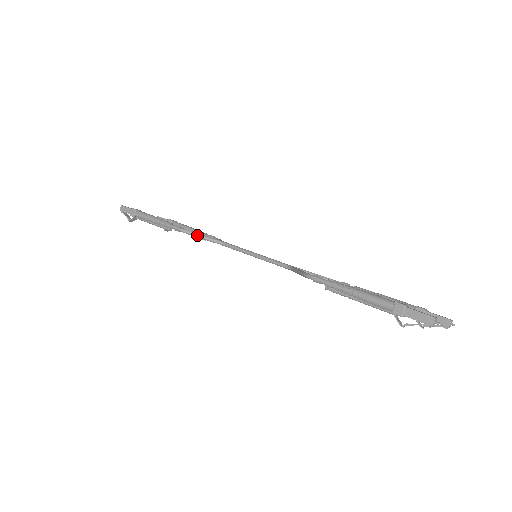
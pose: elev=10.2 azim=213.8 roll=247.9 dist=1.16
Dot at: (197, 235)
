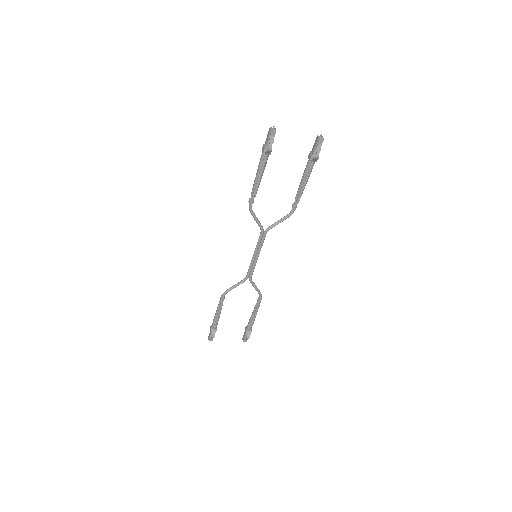
Dot at: (231, 288)
